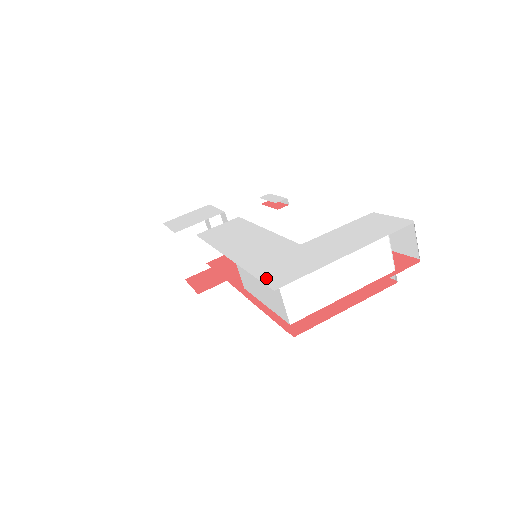
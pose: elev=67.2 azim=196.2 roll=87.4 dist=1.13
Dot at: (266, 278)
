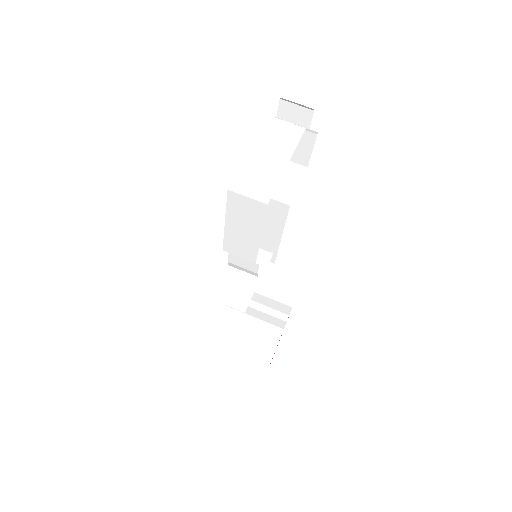
Dot at: occluded
